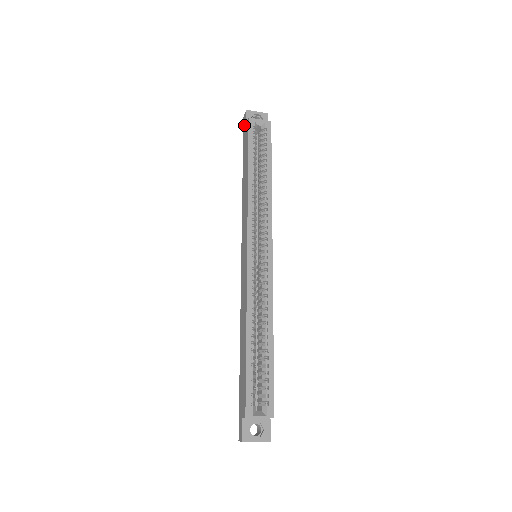
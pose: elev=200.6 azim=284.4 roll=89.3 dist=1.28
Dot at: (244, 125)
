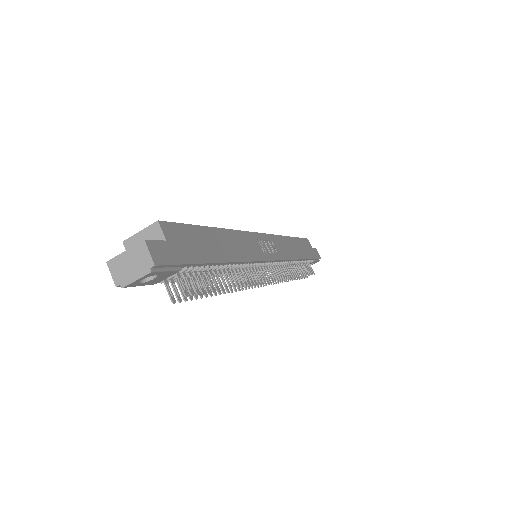
Dot at: occluded
